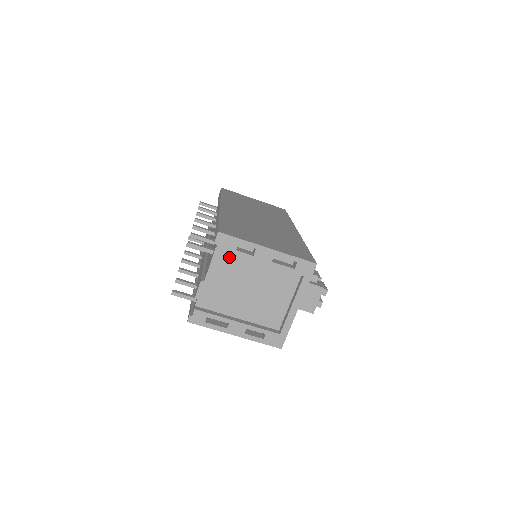
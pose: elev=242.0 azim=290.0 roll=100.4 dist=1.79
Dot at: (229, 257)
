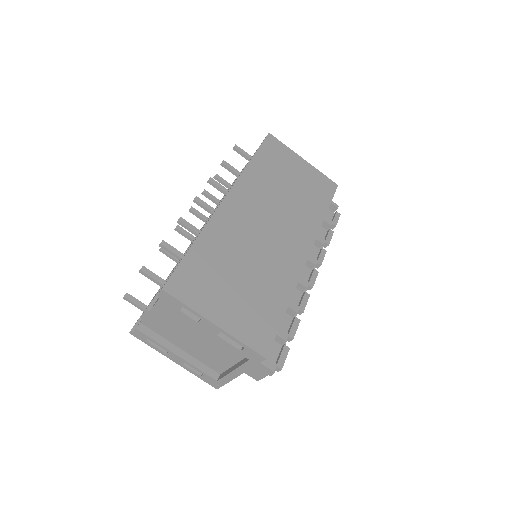
Dot at: occluded
